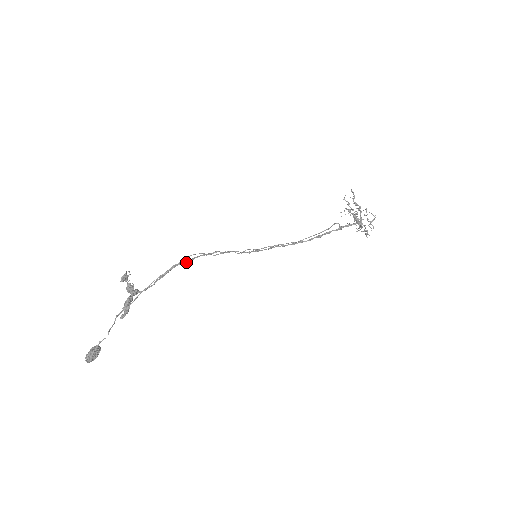
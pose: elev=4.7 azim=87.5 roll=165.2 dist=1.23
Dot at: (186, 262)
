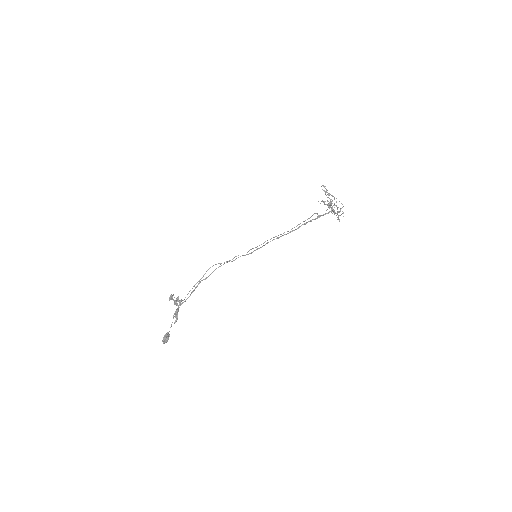
Dot at: occluded
